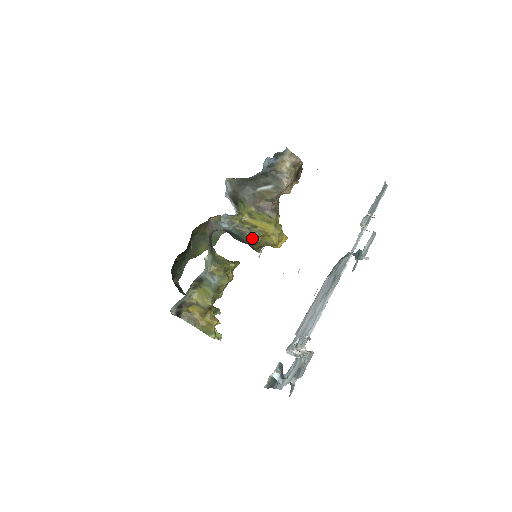
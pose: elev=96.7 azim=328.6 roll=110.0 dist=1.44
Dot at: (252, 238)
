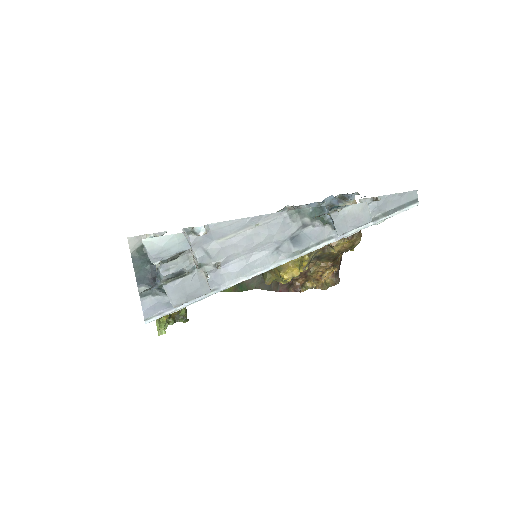
Dot at: occluded
